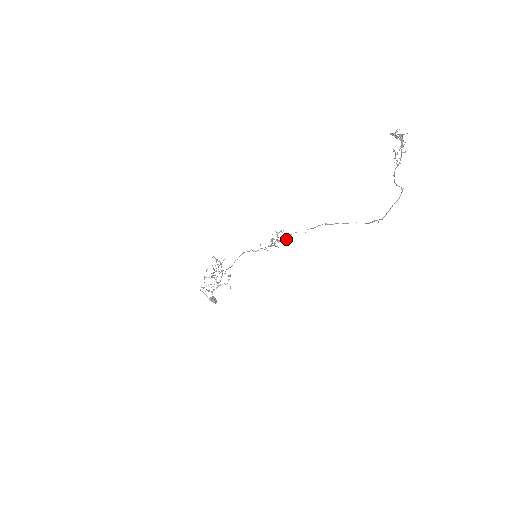
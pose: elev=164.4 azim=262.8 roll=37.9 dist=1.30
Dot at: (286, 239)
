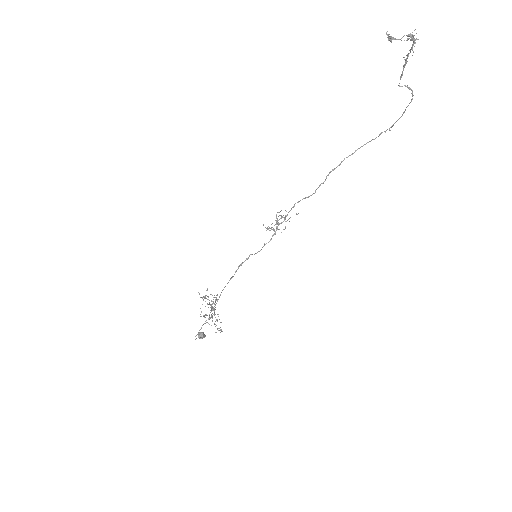
Dot at: occluded
